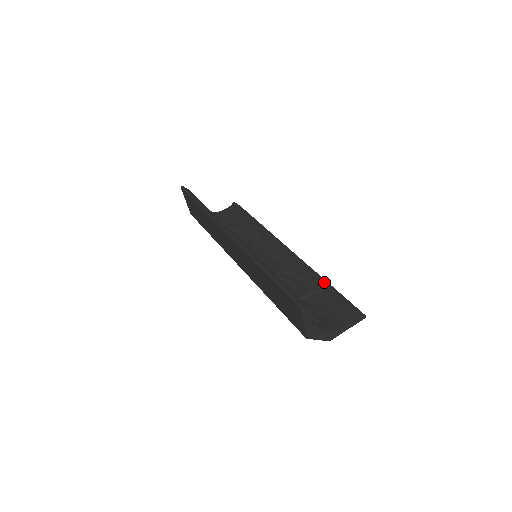
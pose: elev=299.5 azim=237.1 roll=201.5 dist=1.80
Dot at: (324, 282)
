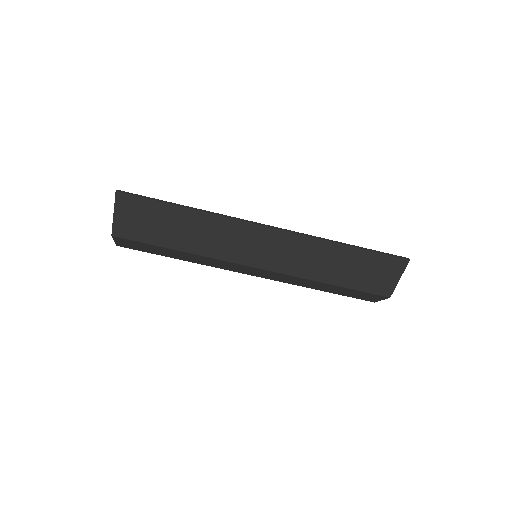
Dot at: occluded
